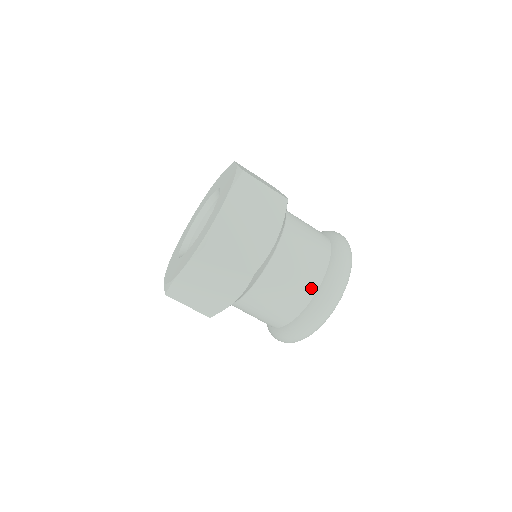
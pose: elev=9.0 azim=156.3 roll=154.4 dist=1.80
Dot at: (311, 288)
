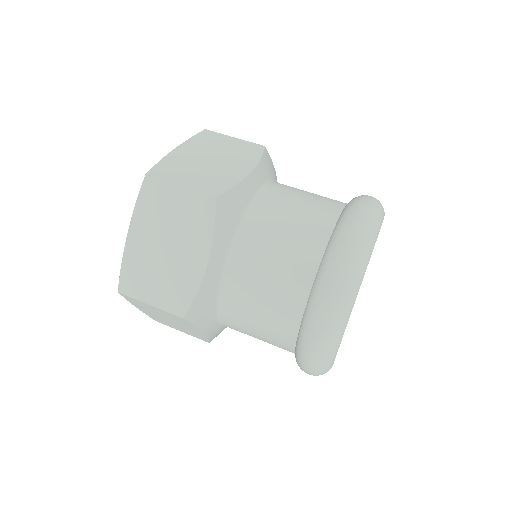
Dot at: (321, 231)
